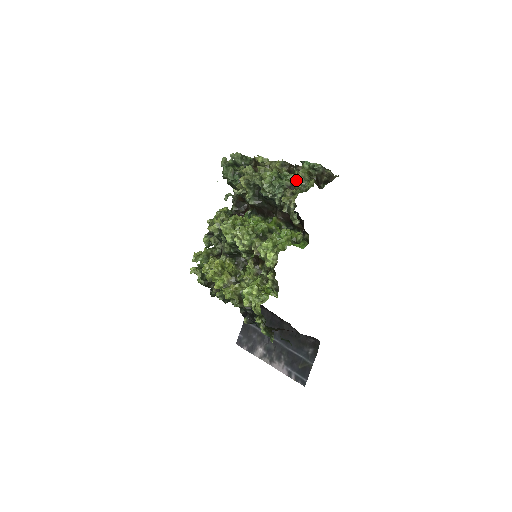
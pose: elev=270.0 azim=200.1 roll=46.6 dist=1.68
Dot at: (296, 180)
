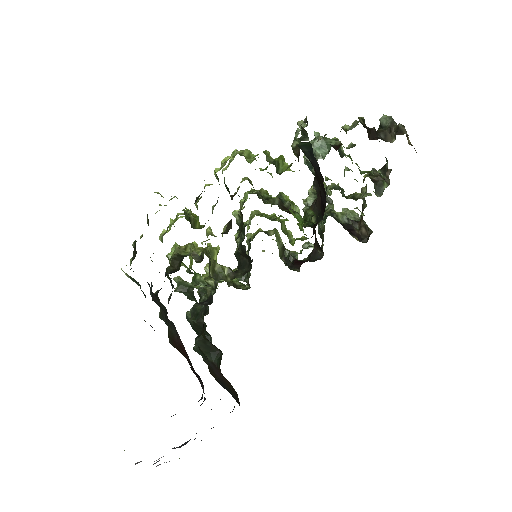
Dot at: (353, 146)
